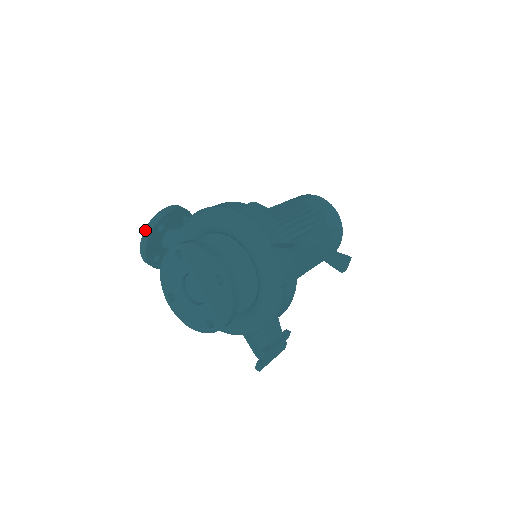
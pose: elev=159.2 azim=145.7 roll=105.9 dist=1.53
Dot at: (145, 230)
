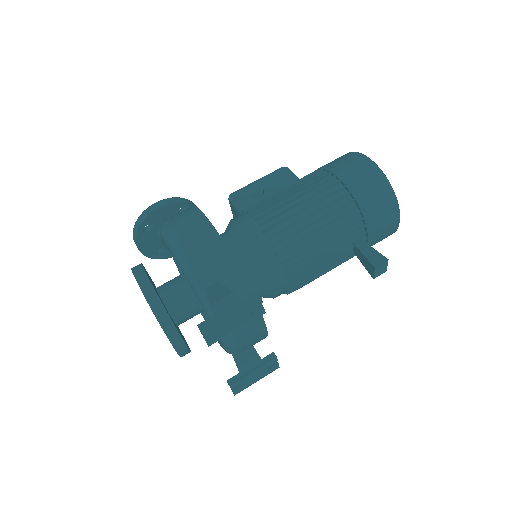
Dot at: (133, 232)
